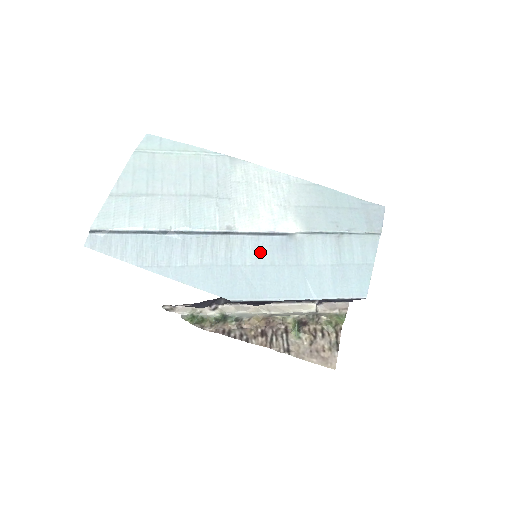
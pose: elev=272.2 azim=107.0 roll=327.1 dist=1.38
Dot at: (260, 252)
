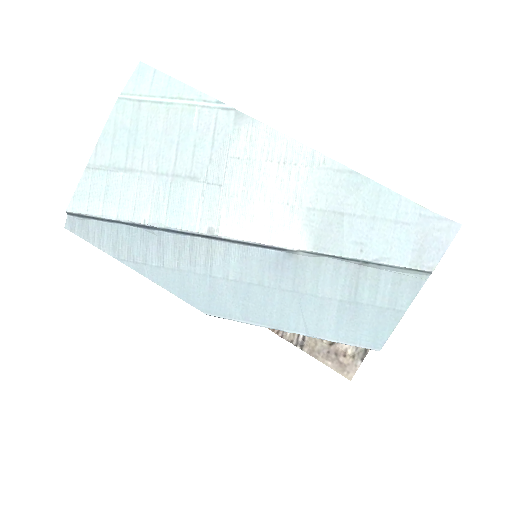
Dot at: (247, 266)
